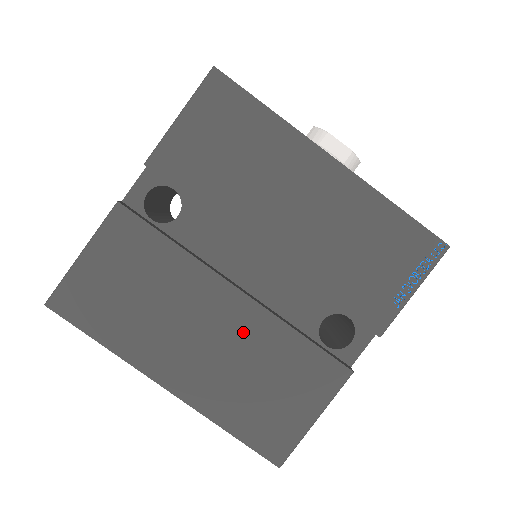
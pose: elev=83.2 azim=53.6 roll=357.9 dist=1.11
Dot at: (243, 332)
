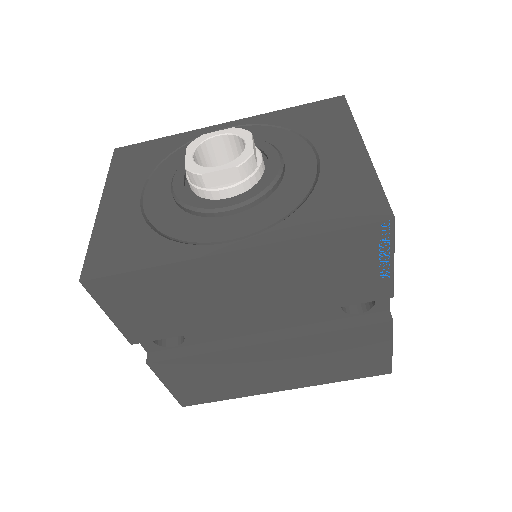
Dot at: (295, 353)
